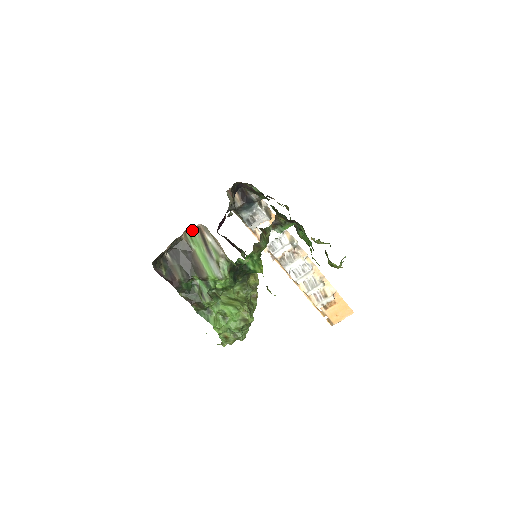
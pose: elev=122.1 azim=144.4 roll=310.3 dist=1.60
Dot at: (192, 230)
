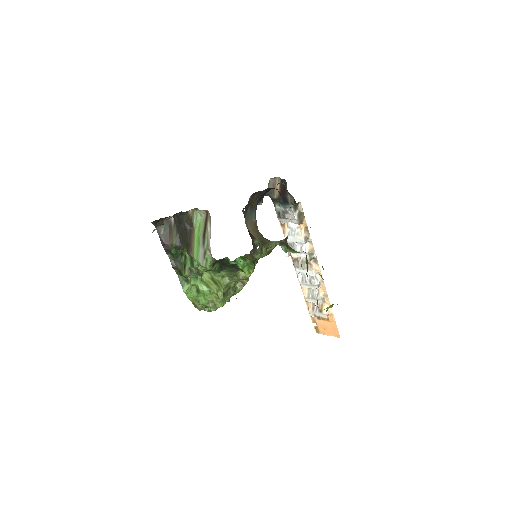
Dot at: occluded
